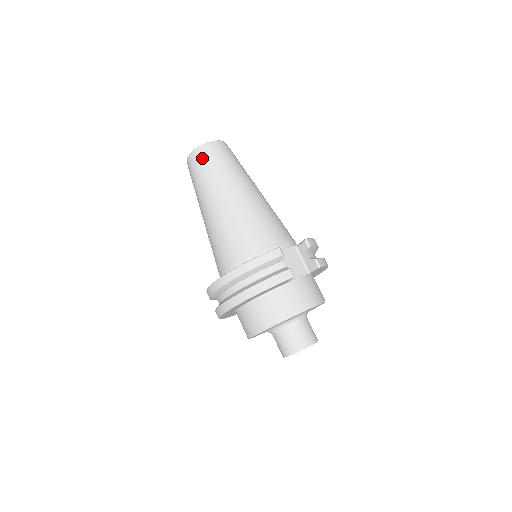
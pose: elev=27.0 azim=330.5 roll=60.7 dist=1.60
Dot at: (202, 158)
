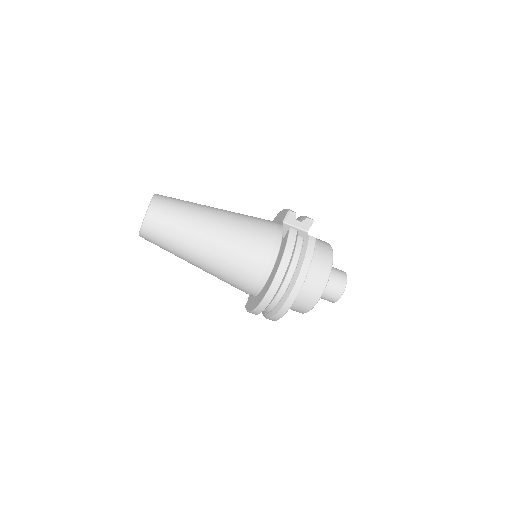
Dot at: (160, 218)
